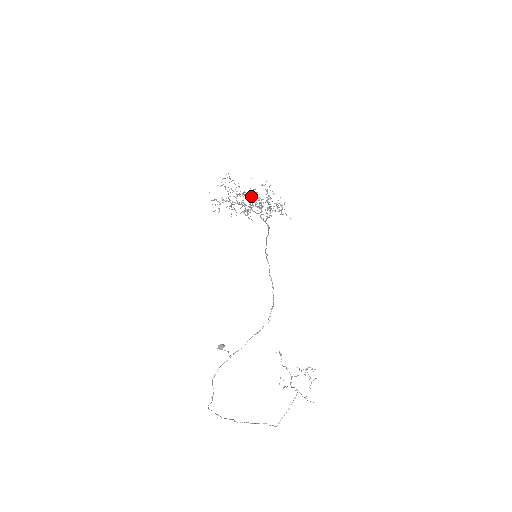
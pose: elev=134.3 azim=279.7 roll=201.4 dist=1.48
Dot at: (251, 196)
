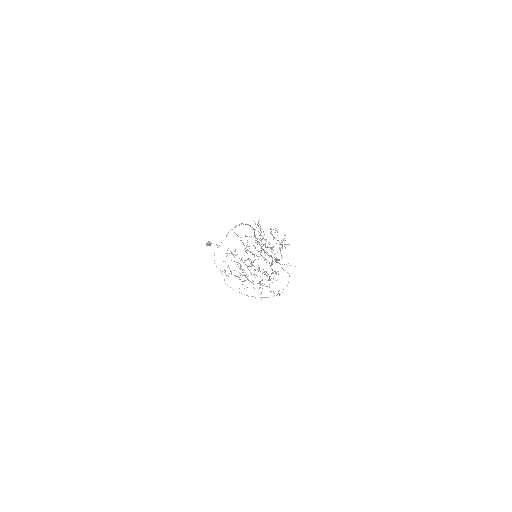
Dot at: occluded
